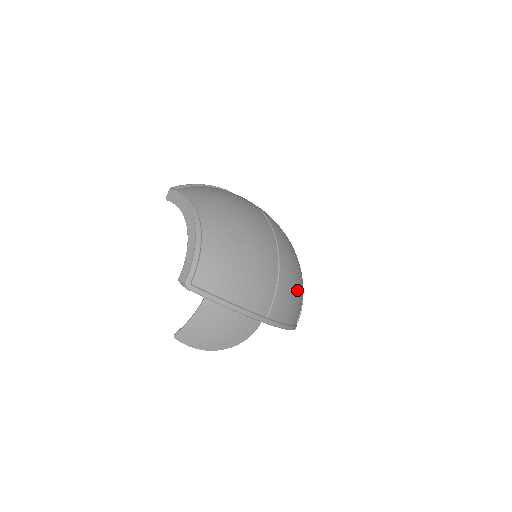
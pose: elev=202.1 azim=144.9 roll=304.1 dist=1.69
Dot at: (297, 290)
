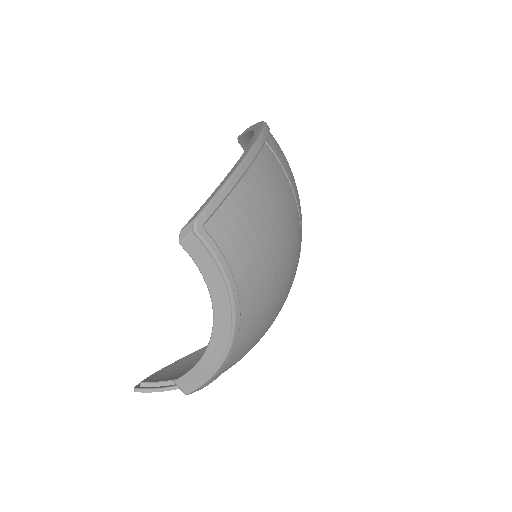
Dot at: occluded
